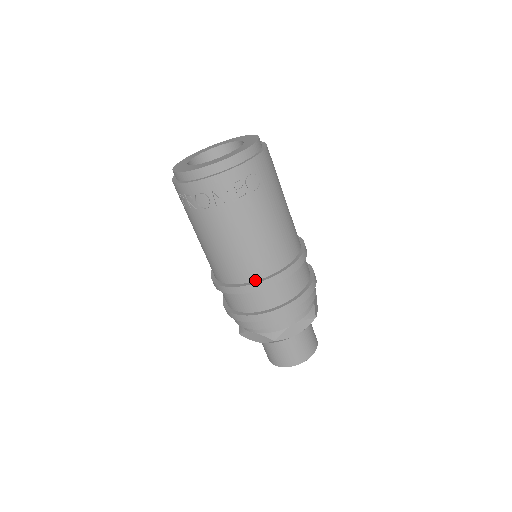
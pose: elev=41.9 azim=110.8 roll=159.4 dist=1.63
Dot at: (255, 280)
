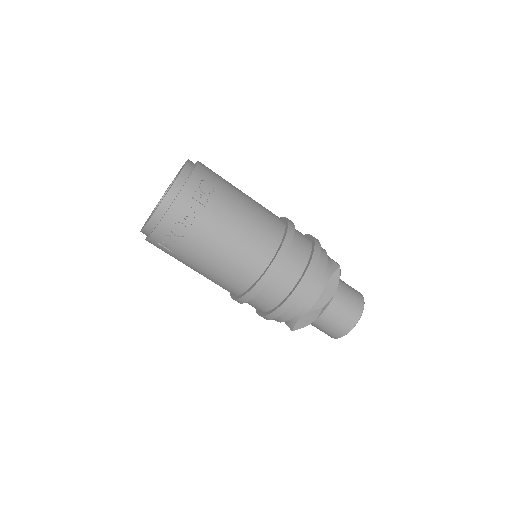
Dot at: (268, 265)
